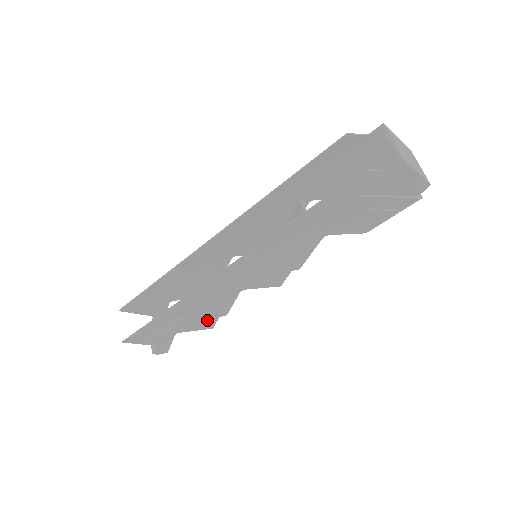
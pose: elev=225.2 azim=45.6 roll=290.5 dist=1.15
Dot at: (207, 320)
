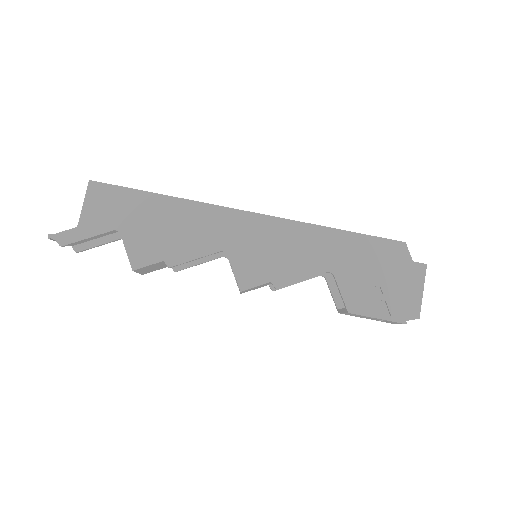
Dot at: (154, 250)
